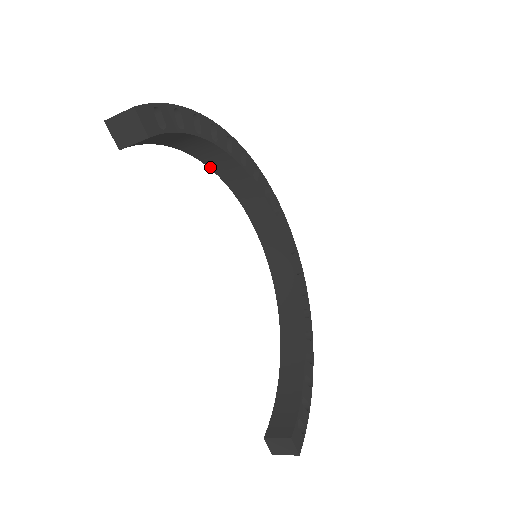
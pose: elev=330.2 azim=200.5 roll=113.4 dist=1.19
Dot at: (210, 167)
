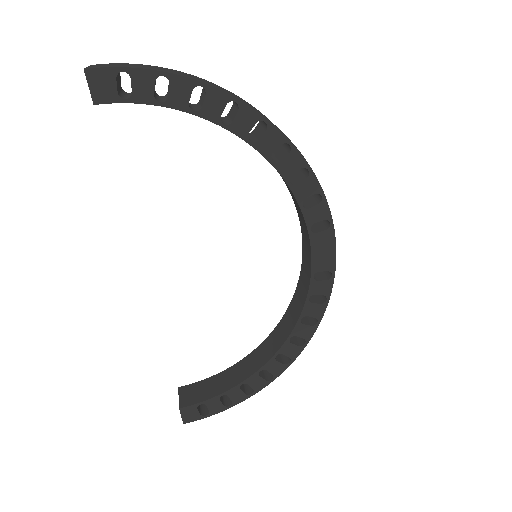
Dot at: occluded
